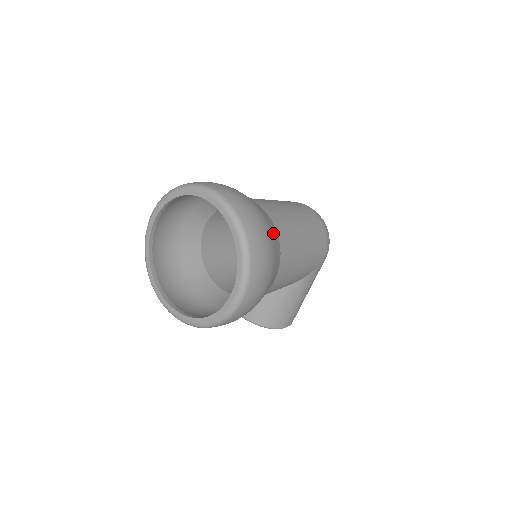
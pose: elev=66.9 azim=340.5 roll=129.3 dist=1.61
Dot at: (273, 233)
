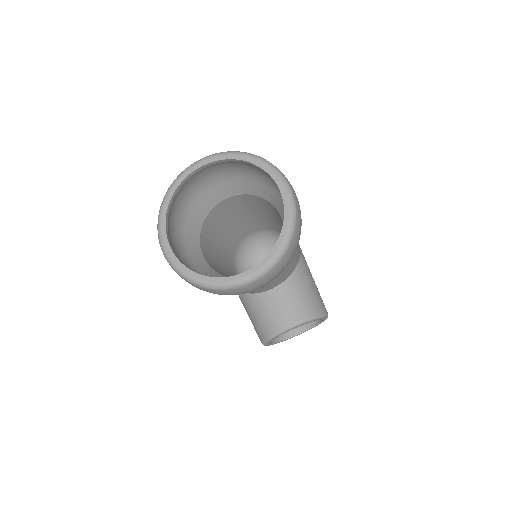
Dot at: occluded
